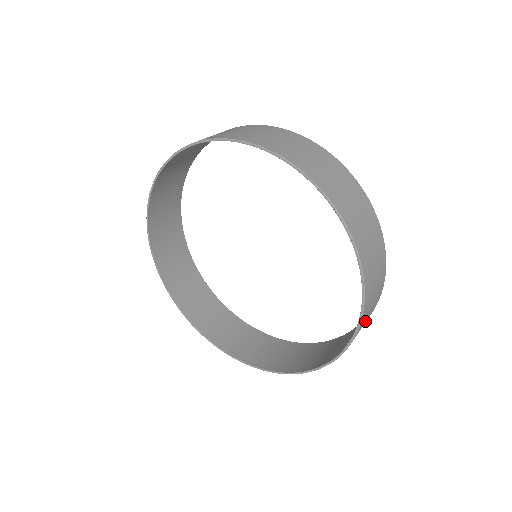
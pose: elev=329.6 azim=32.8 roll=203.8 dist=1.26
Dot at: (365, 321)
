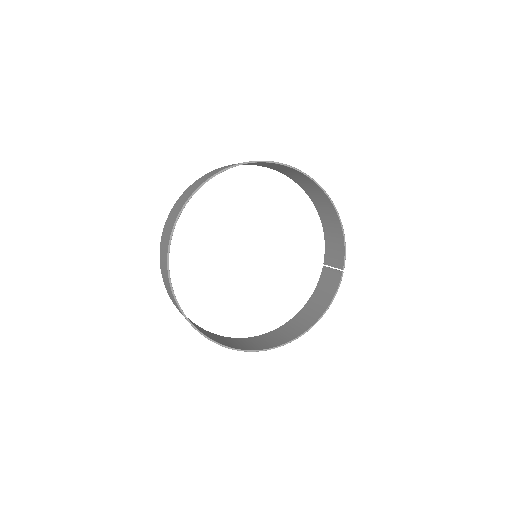
Dot at: (336, 252)
